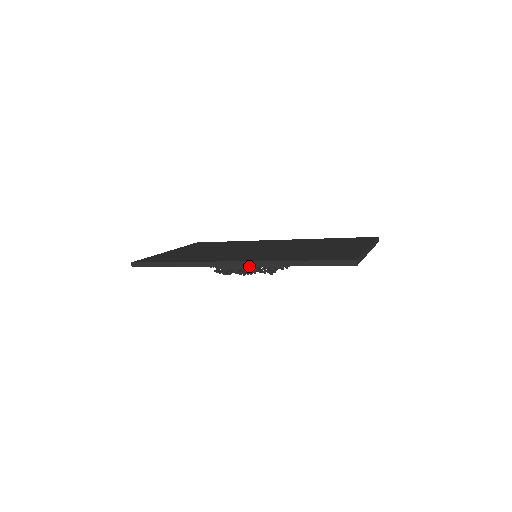
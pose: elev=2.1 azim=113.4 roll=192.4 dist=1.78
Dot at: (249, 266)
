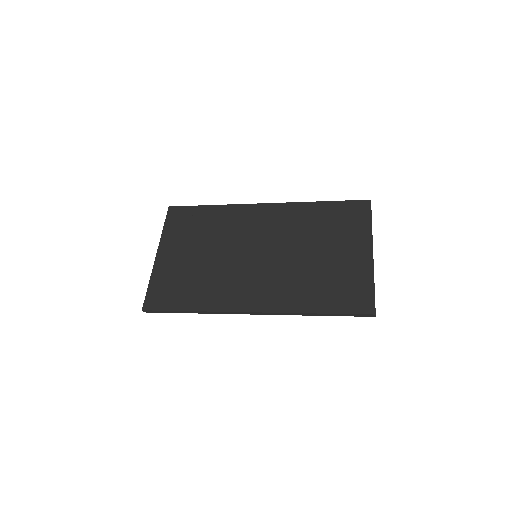
Dot at: occluded
